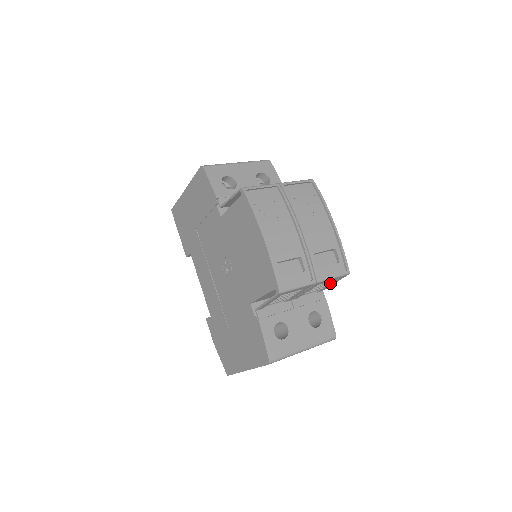
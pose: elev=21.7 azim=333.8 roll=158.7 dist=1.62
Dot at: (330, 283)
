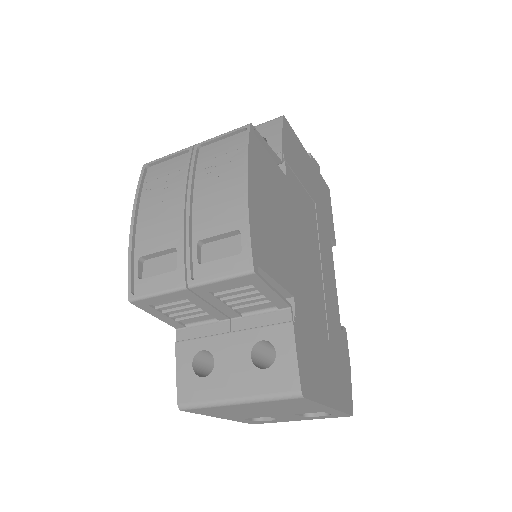
Dot at: (258, 291)
